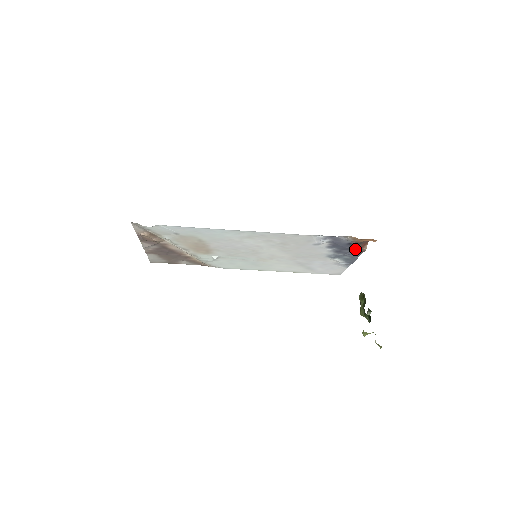
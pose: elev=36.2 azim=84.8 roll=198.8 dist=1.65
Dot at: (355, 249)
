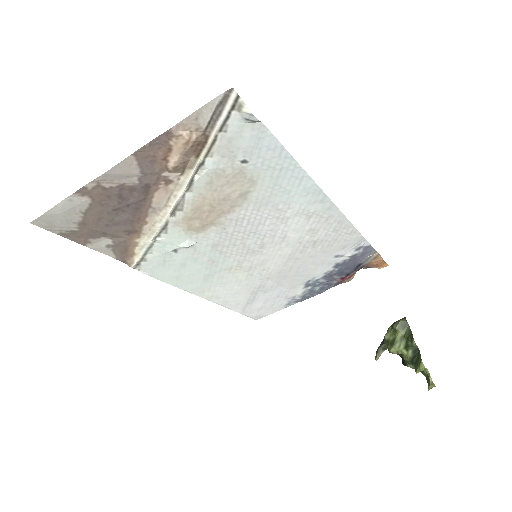
Dot at: (346, 276)
